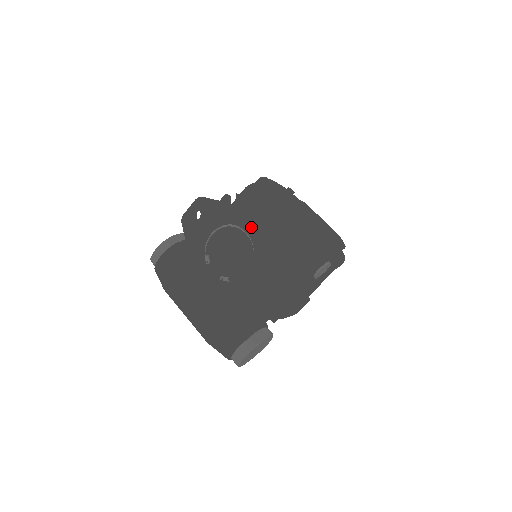
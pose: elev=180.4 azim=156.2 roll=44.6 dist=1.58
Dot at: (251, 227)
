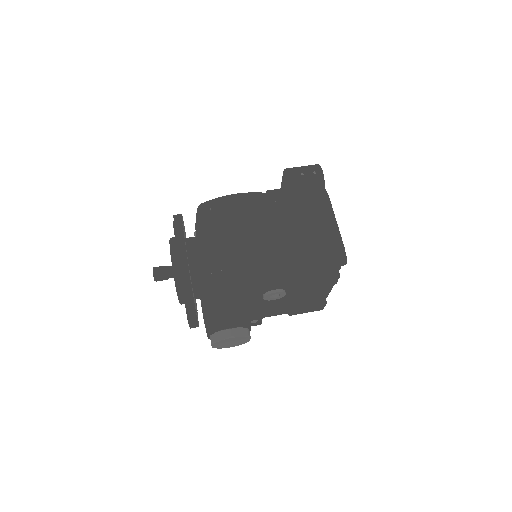
Dot at: (171, 260)
